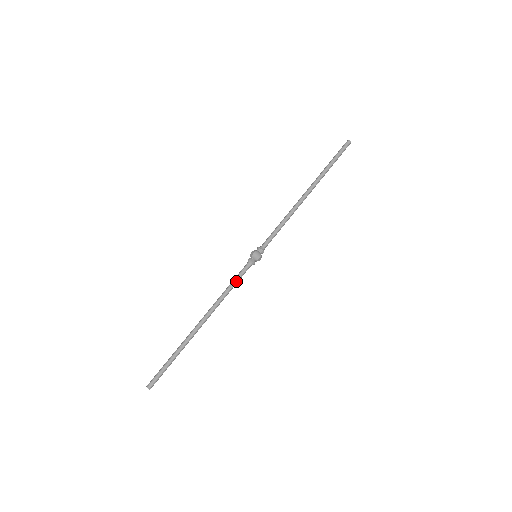
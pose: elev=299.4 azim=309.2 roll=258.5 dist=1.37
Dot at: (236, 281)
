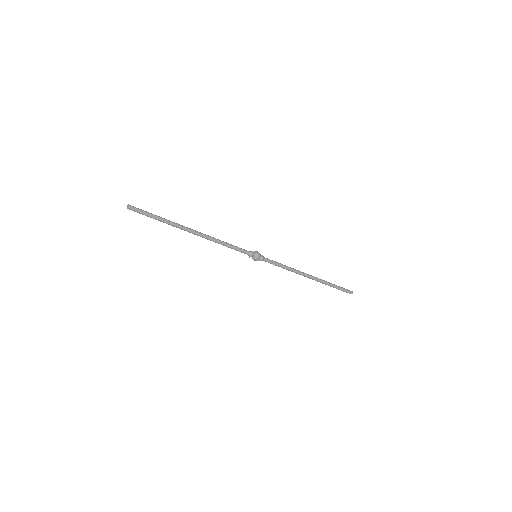
Dot at: (234, 247)
